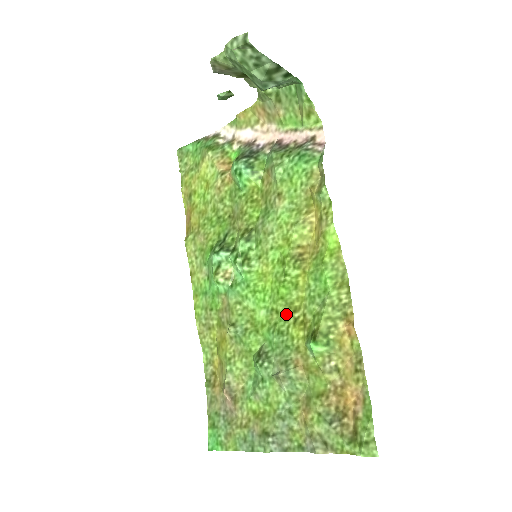
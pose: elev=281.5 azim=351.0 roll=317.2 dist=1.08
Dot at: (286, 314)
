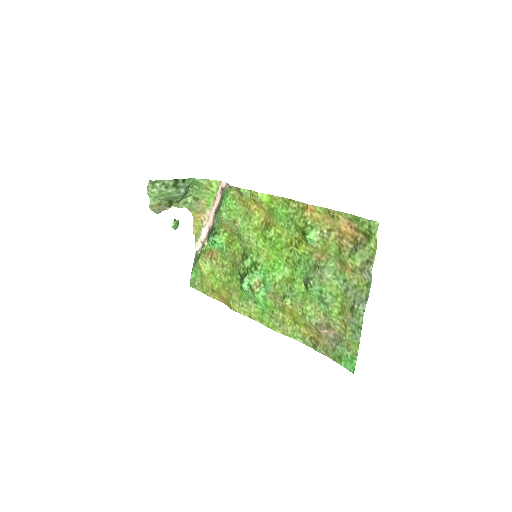
Dot at: (291, 251)
